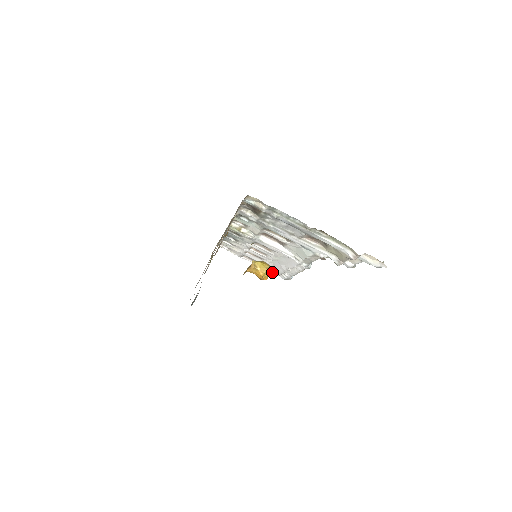
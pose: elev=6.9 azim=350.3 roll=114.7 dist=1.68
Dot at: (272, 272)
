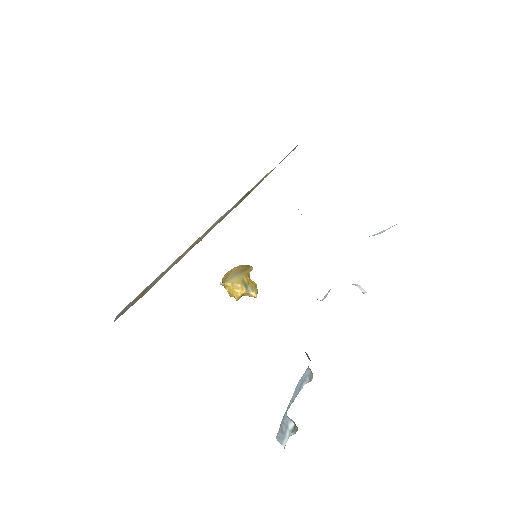
Dot at: (249, 296)
